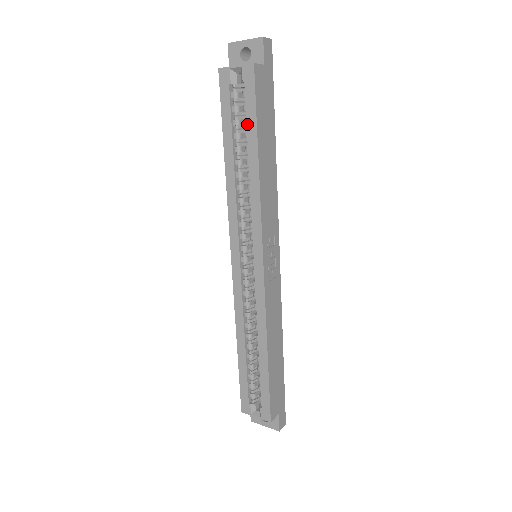
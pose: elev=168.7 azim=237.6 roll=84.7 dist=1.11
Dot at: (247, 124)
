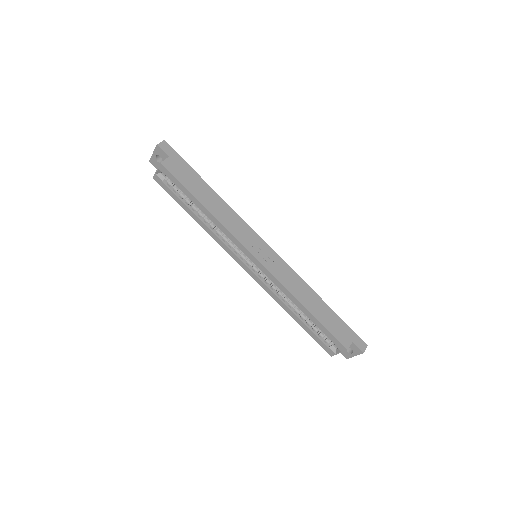
Dot at: (184, 193)
